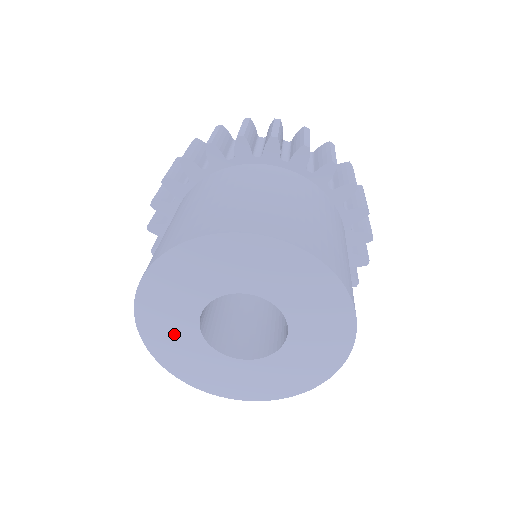
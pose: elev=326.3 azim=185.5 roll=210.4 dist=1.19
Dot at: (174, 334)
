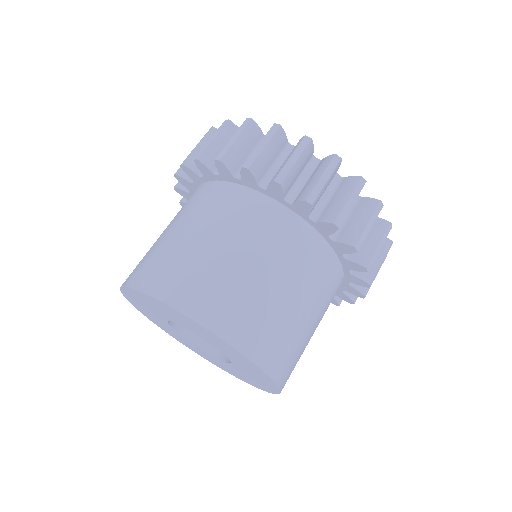
Dot at: (149, 306)
